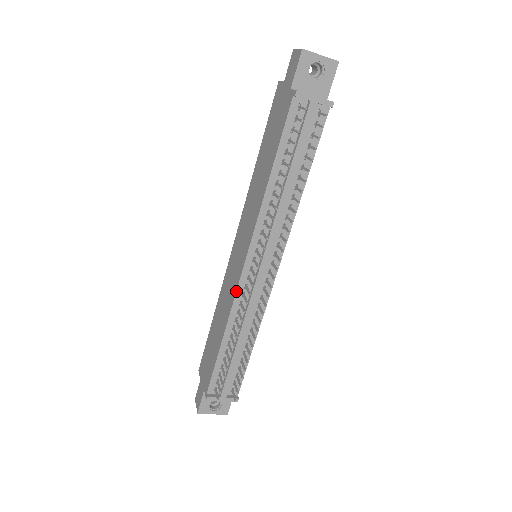
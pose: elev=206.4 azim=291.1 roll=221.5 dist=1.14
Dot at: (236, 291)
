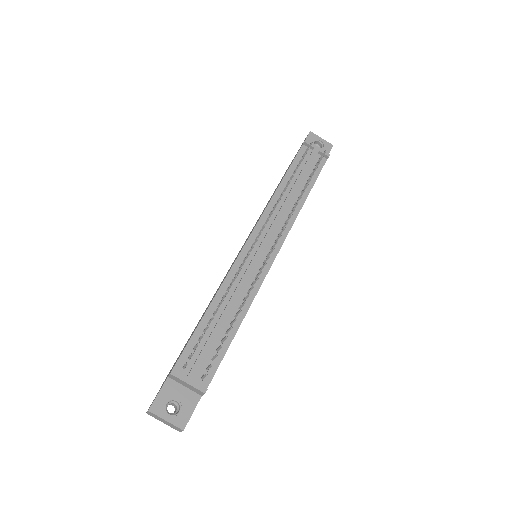
Dot at: (235, 261)
